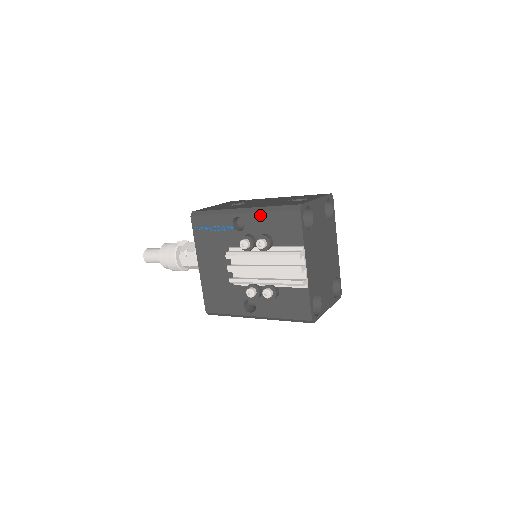
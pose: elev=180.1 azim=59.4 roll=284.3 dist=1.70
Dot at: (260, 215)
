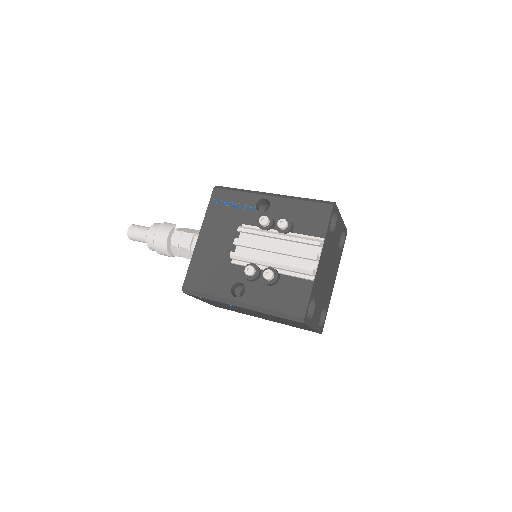
Dot at: (290, 201)
